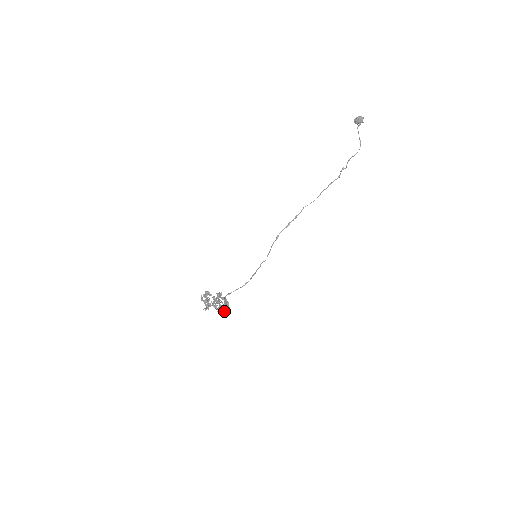
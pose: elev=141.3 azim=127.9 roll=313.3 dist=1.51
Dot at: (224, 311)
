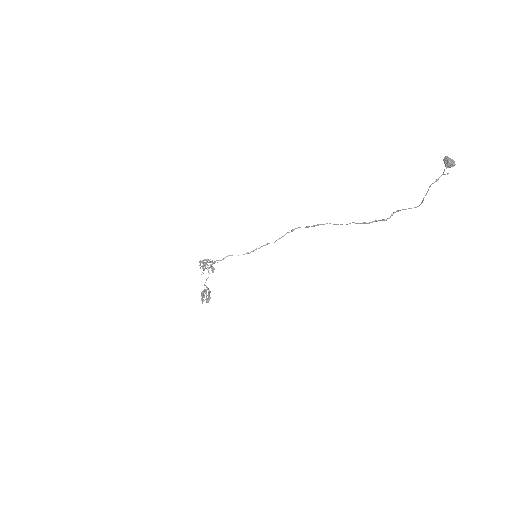
Dot at: occluded
